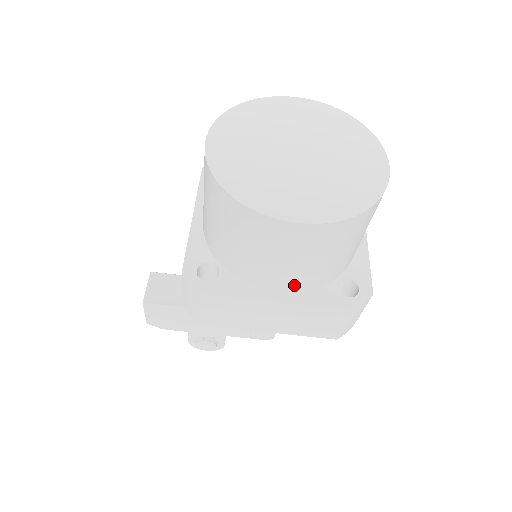
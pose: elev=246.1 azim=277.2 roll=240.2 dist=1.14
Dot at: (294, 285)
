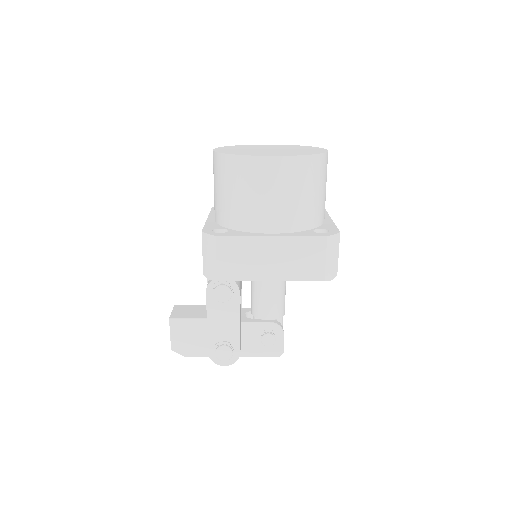
Dot at: (281, 224)
